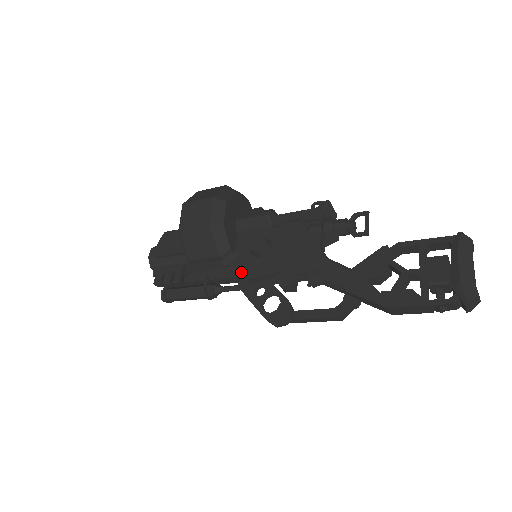
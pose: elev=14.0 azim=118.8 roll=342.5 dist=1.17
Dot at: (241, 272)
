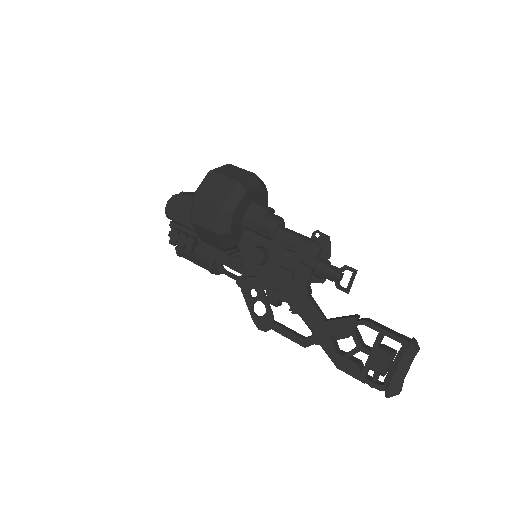
Dot at: (241, 270)
